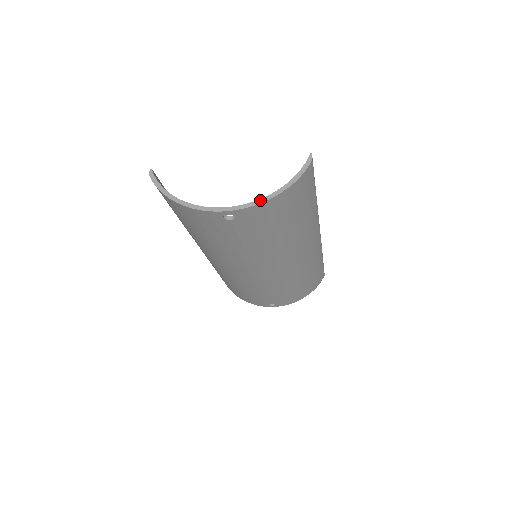
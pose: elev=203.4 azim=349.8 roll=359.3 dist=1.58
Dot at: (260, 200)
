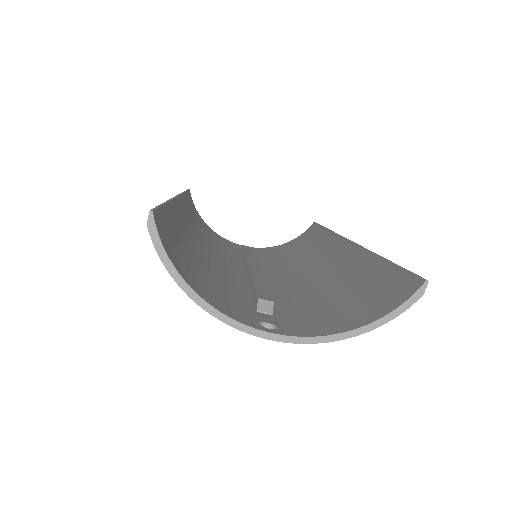
Dot at: (325, 338)
